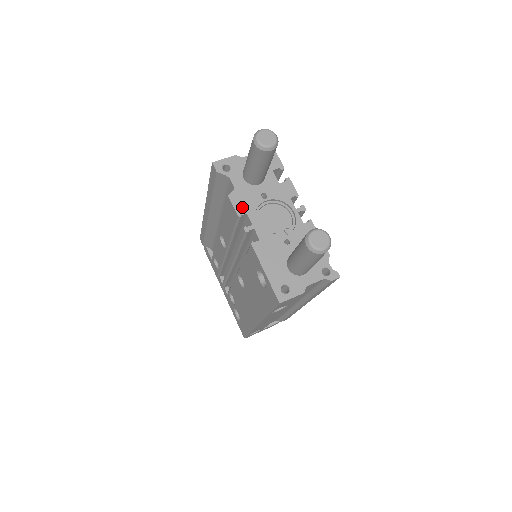
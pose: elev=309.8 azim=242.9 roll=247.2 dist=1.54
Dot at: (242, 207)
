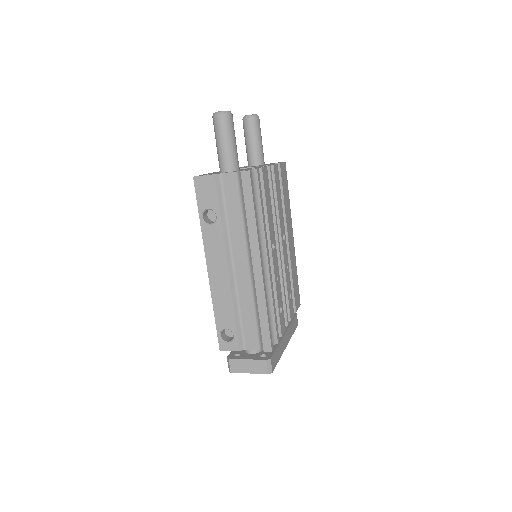
Dot at: occluded
